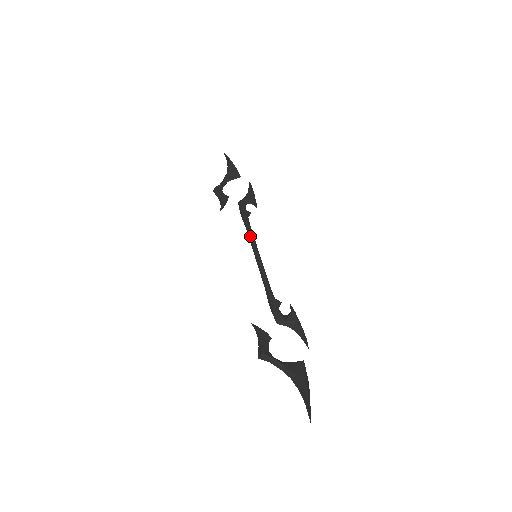
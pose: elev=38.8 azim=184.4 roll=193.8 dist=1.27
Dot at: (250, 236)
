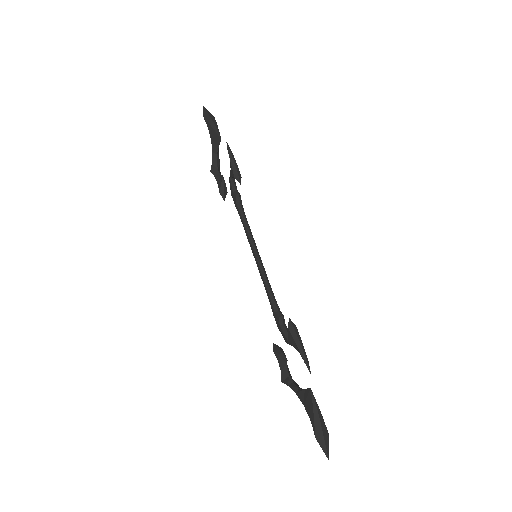
Dot at: (245, 231)
